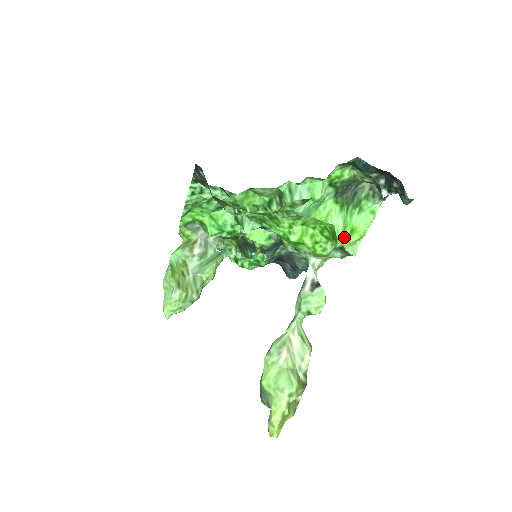
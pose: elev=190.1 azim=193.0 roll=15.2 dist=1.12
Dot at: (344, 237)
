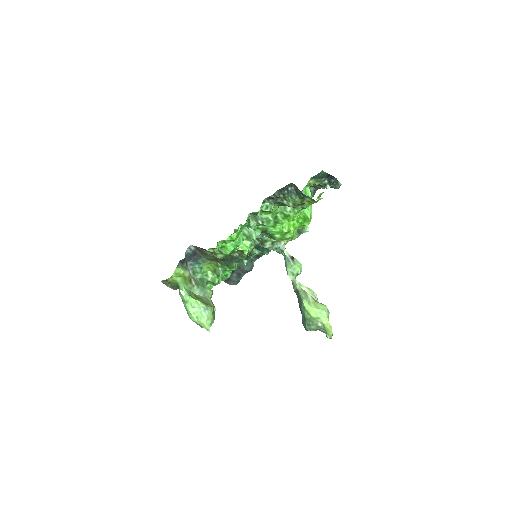
Dot at: (310, 219)
